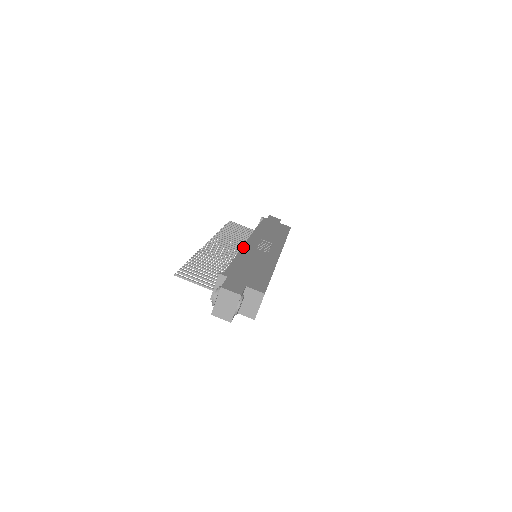
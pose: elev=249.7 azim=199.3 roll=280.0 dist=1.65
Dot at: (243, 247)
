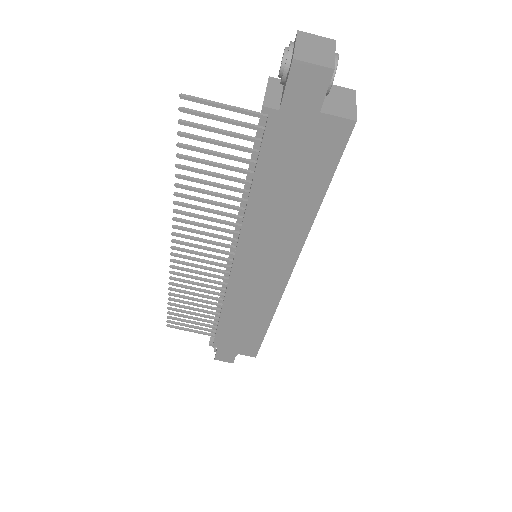
Dot at: occluded
